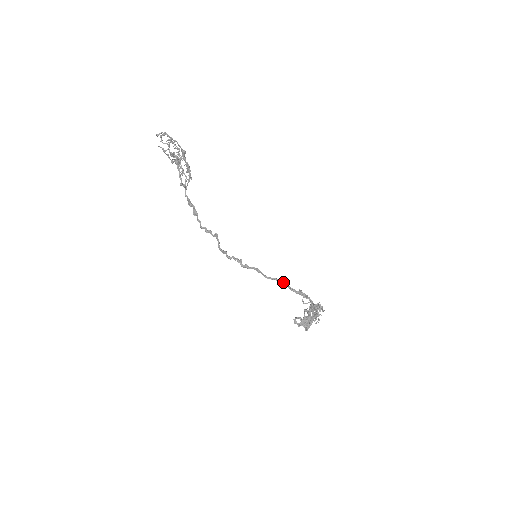
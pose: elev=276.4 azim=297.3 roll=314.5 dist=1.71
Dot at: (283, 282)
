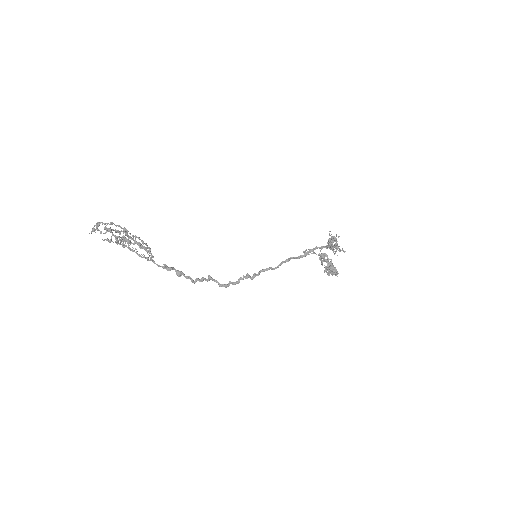
Dot at: (289, 258)
